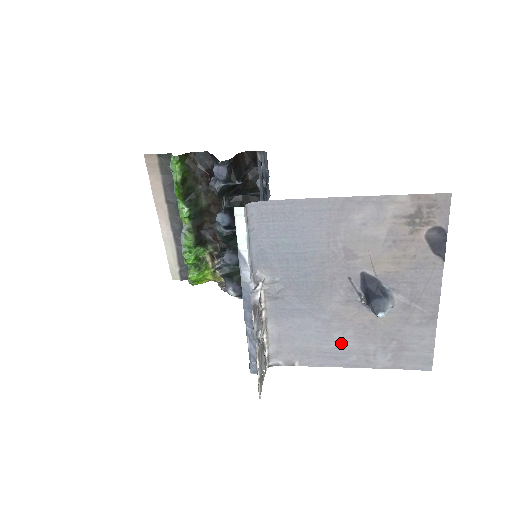
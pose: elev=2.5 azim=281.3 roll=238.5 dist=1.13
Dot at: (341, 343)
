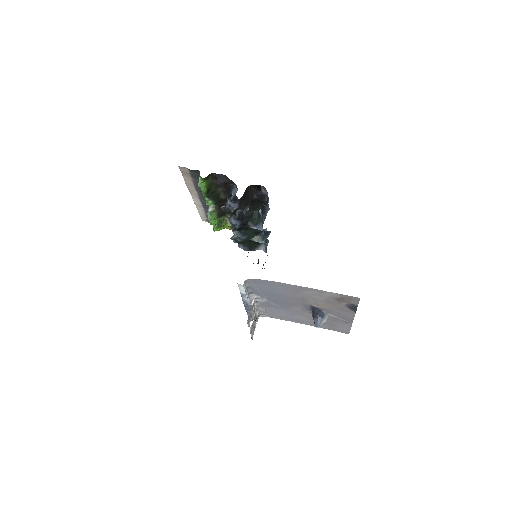
Dot at: (300, 318)
